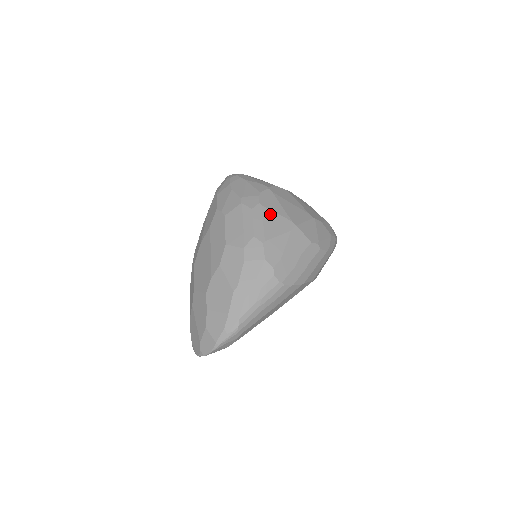
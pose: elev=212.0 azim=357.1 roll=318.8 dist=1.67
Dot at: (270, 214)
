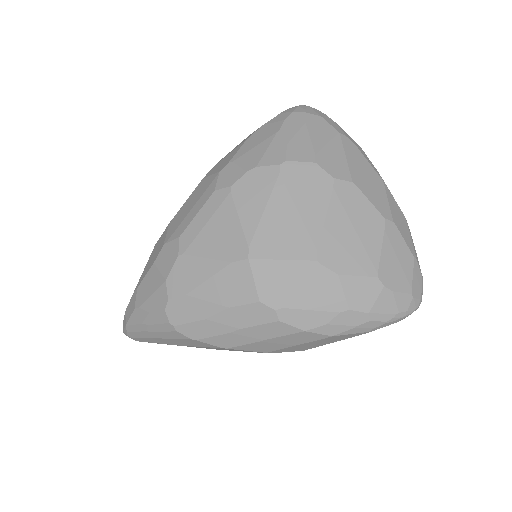
Dot at: (228, 214)
